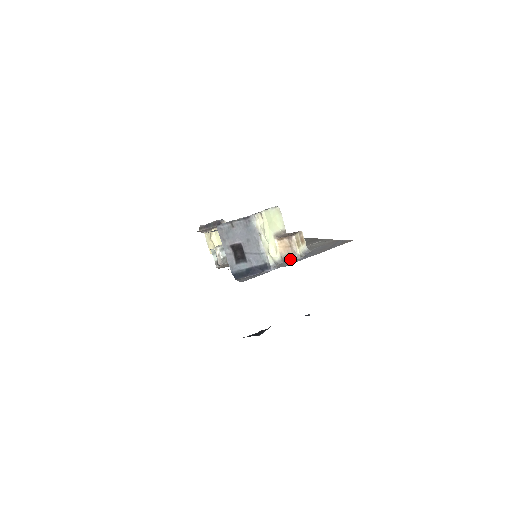
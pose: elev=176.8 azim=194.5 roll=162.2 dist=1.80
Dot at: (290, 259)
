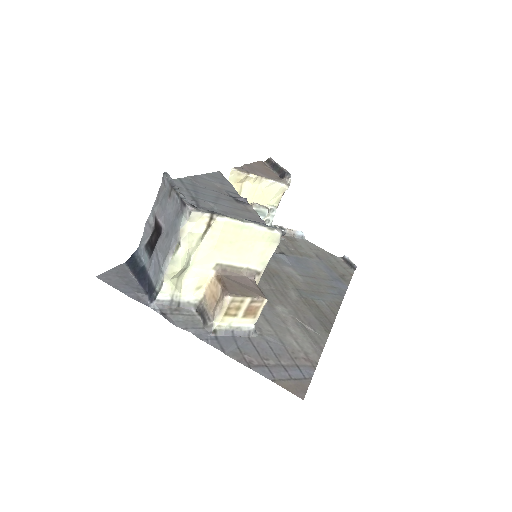
Dot at: (203, 317)
